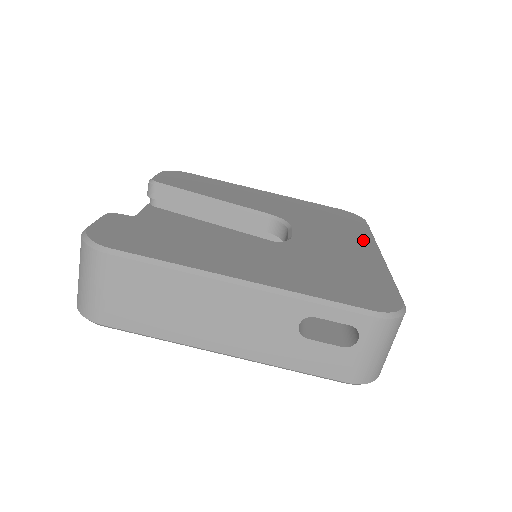
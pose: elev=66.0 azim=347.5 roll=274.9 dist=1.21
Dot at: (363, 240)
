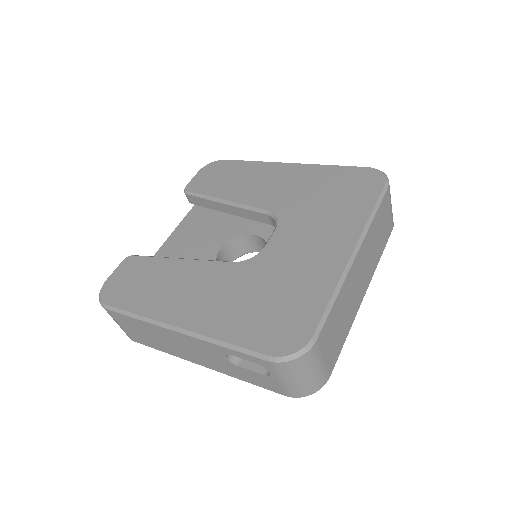
Dot at: (348, 229)
